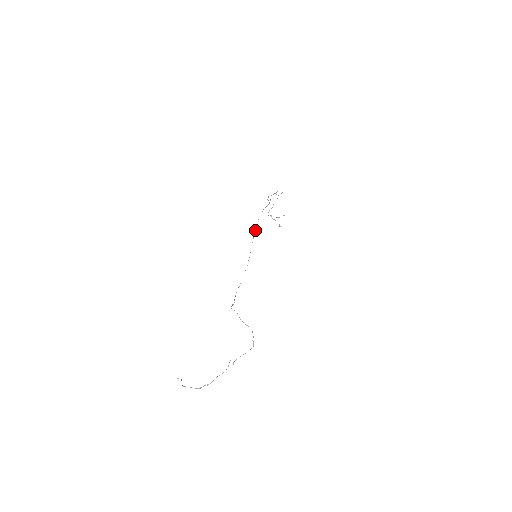
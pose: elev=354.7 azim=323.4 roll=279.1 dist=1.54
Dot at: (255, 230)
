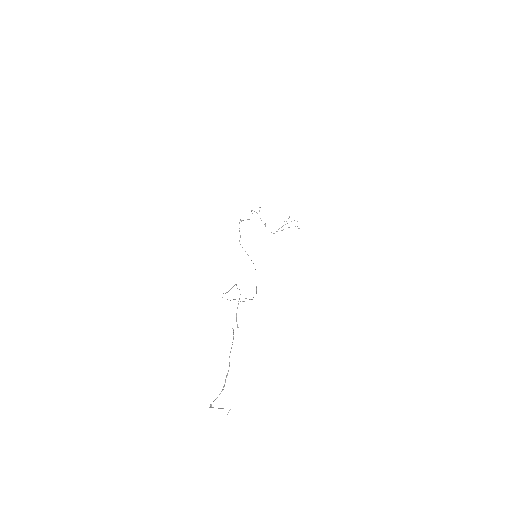
Dot at: occluded
